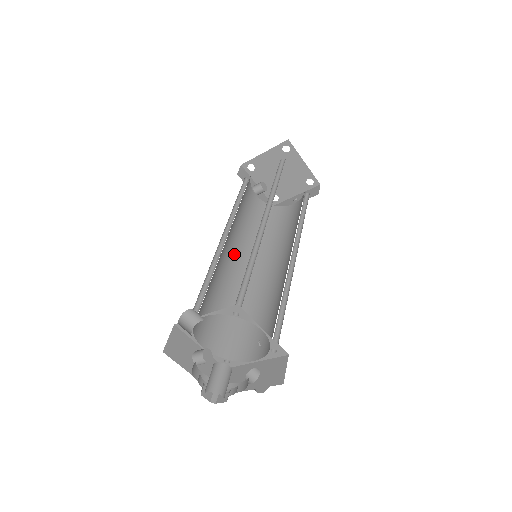
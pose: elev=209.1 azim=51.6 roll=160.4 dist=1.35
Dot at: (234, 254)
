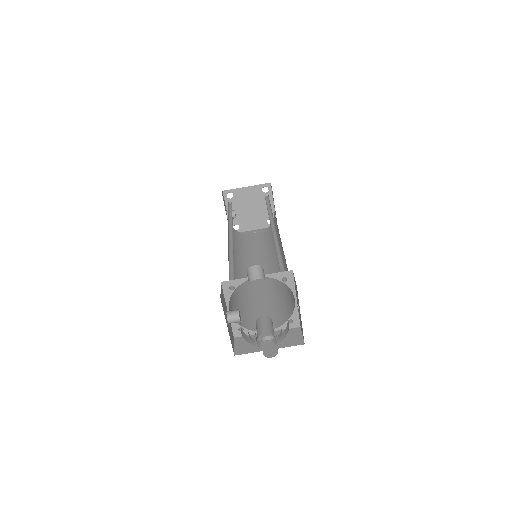
Dot at: (228, 253)
